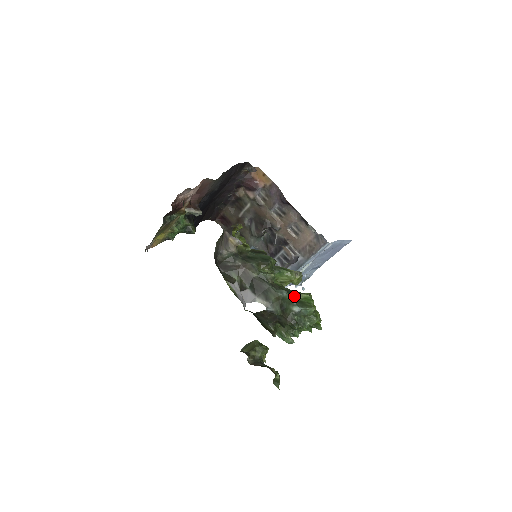
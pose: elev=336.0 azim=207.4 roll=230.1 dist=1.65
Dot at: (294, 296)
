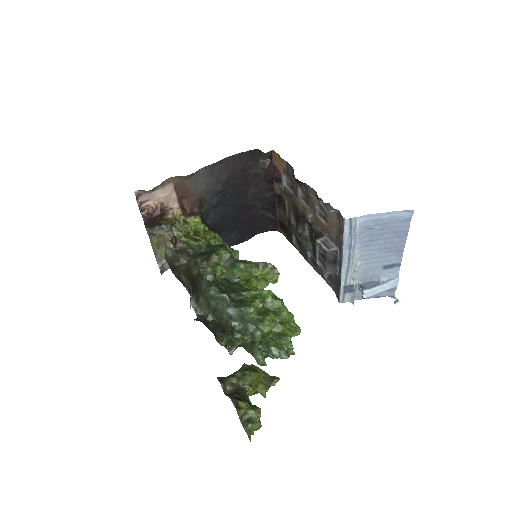
Dot at: (238, 295)
